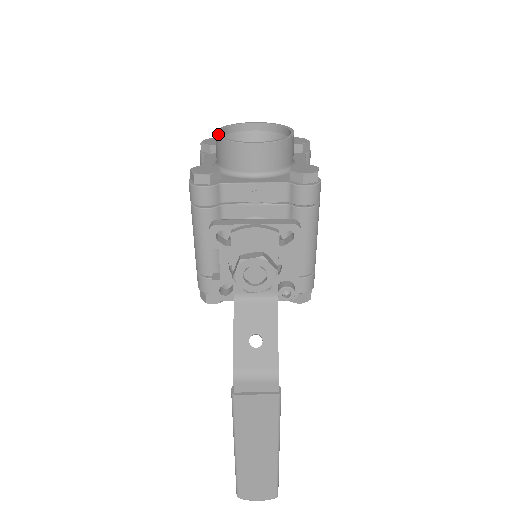
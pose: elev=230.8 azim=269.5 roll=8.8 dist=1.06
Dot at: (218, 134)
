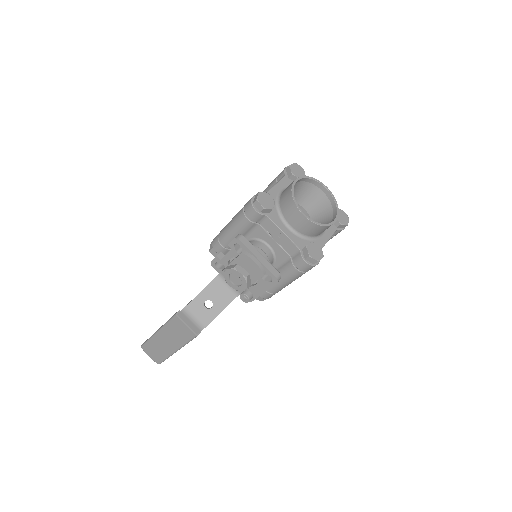
Dot at: occluded
